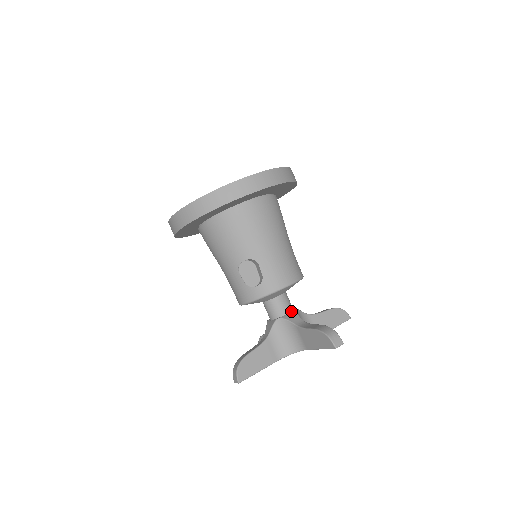
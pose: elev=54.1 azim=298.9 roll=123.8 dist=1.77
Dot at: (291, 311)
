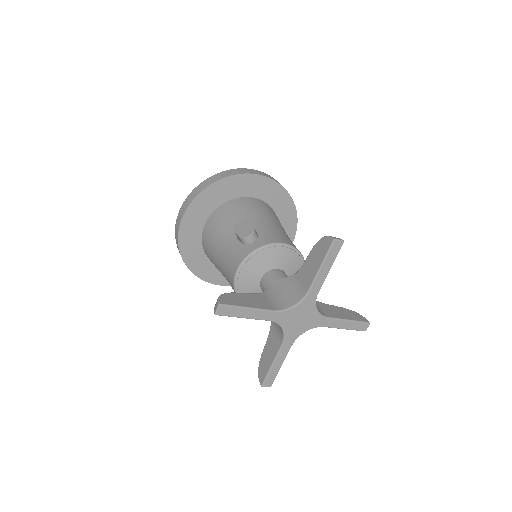
Dot at: occluded
